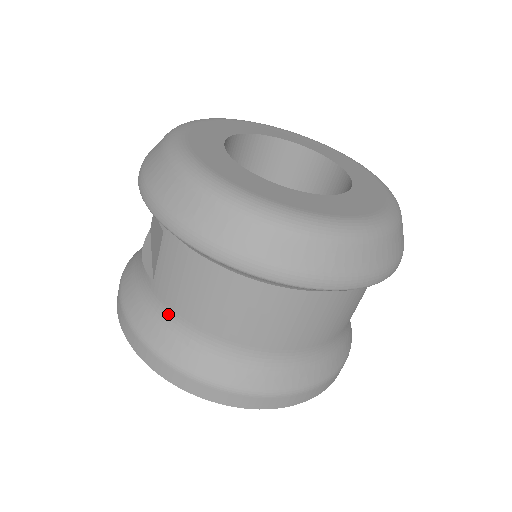
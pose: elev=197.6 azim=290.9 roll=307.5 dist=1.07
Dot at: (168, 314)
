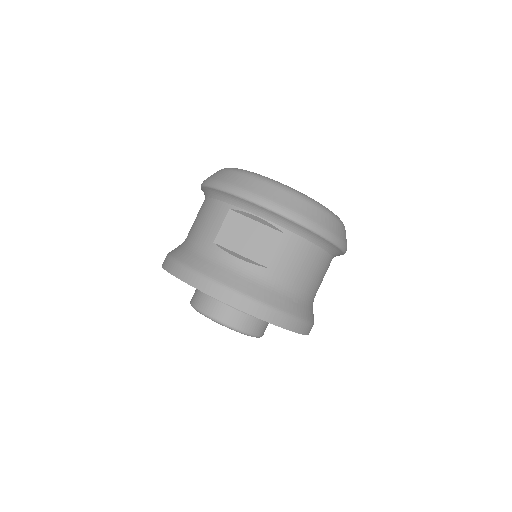
Dot at: (282, 286)
